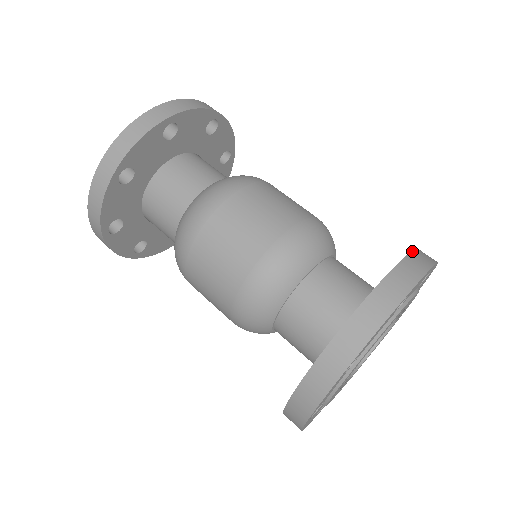
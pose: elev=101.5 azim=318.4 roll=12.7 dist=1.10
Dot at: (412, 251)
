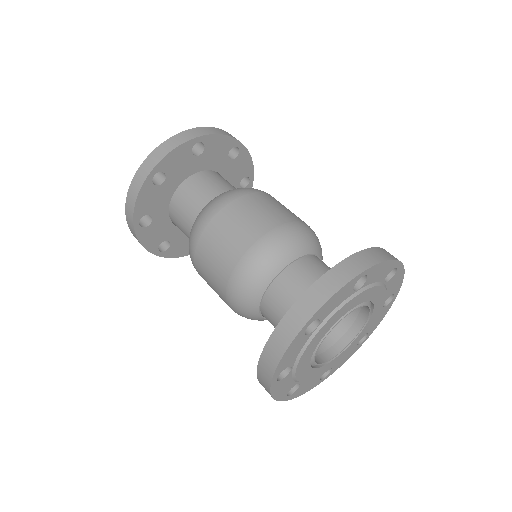
Dot at: (377, 247)
